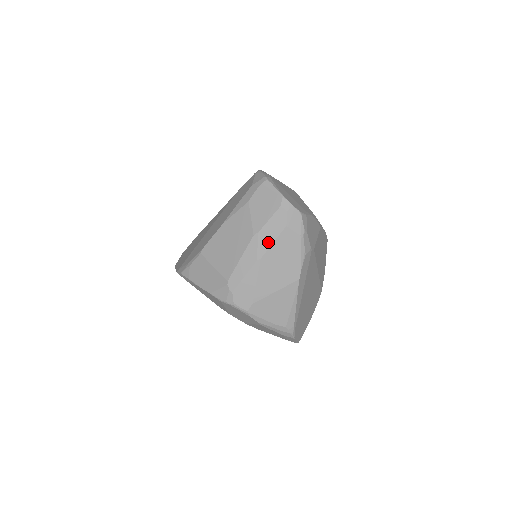
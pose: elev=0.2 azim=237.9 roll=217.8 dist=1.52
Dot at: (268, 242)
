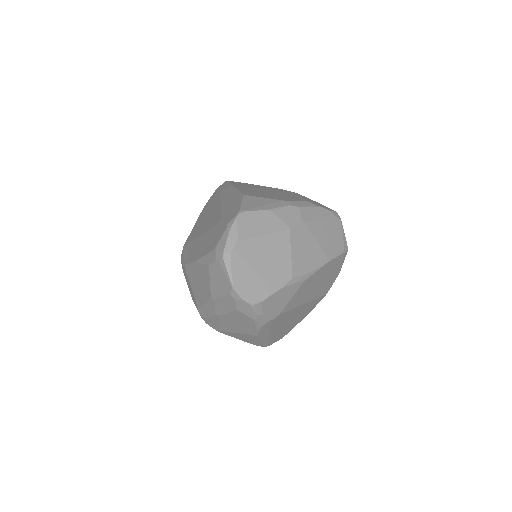
Dot at: (223, 310)
